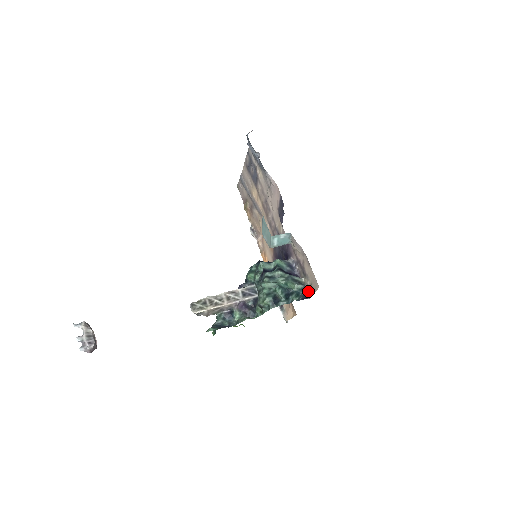
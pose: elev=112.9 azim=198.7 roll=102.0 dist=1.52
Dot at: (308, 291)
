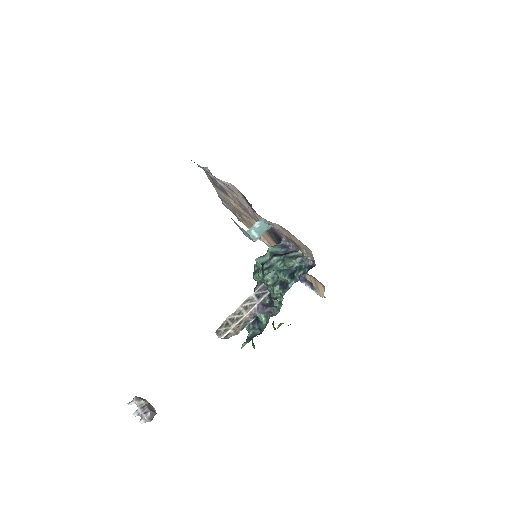
Dot at: (310, 259)
